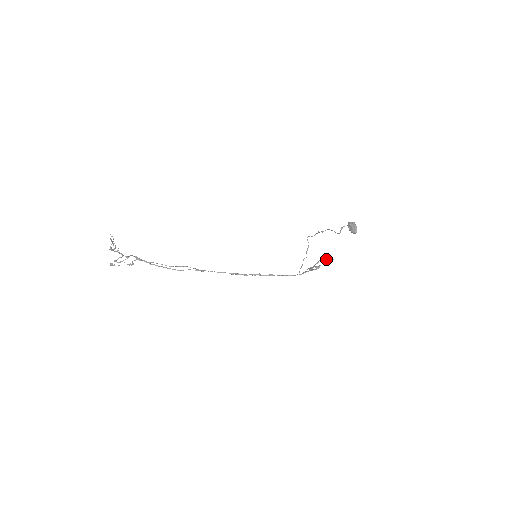
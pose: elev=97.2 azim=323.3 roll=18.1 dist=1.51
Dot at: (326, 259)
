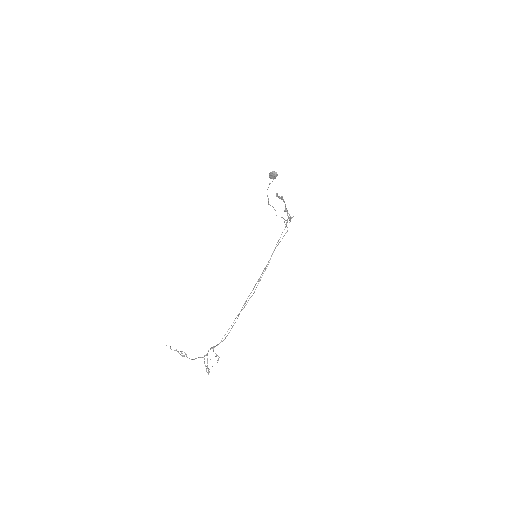
Dot at: (284, 202)
